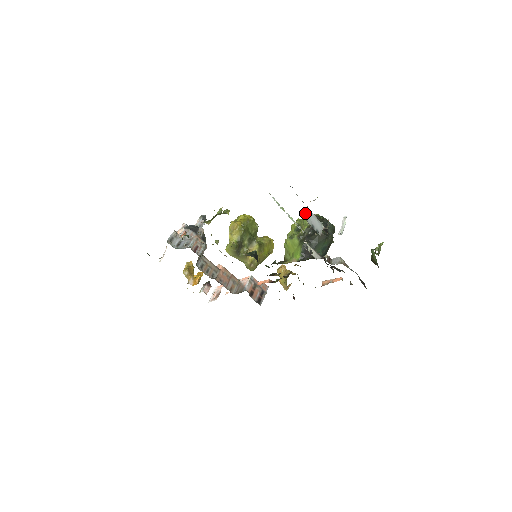
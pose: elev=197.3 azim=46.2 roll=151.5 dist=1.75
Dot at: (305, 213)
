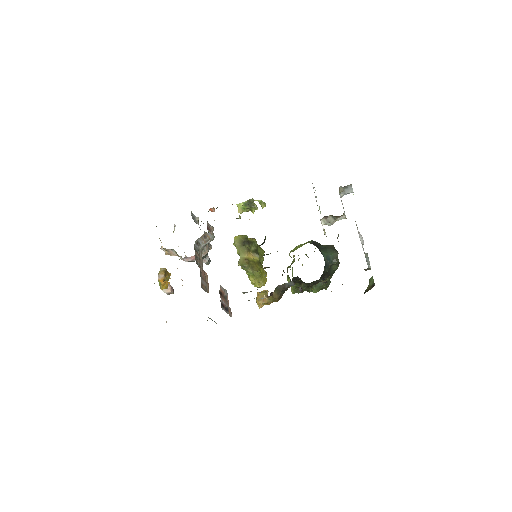
Dot at: occluded
